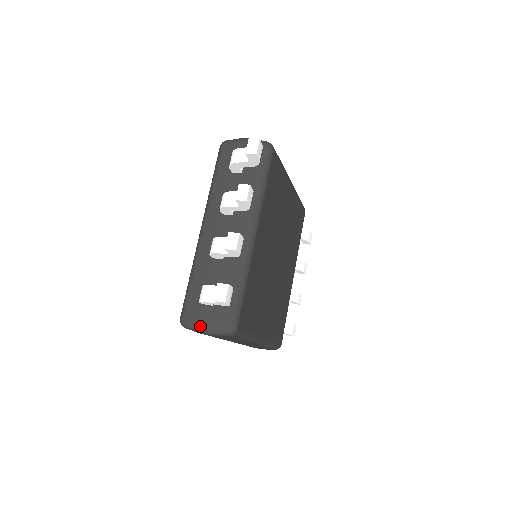
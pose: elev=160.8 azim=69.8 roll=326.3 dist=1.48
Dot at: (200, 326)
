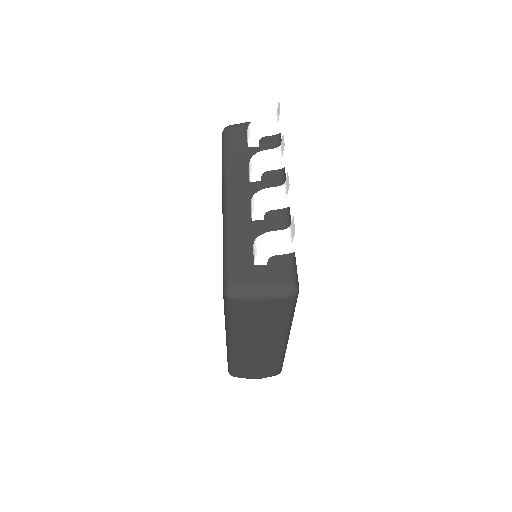
Dot at: (257, 288)
